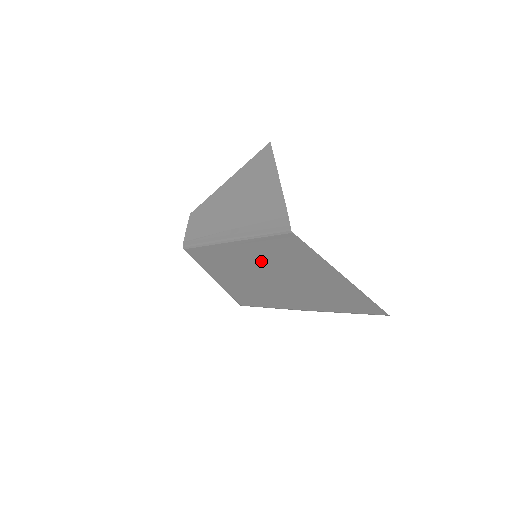
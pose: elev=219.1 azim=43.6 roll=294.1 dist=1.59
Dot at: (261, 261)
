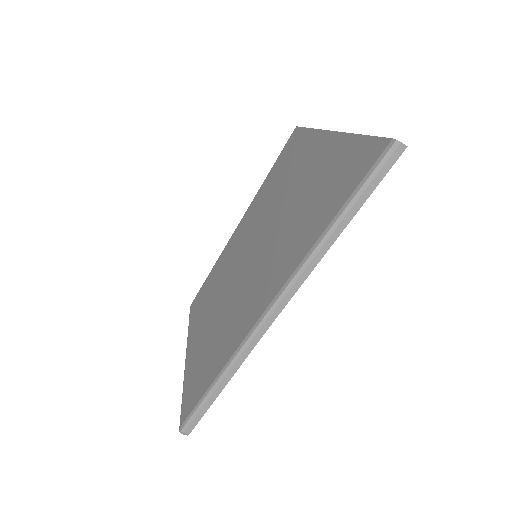
Dot at: (254, 224)
